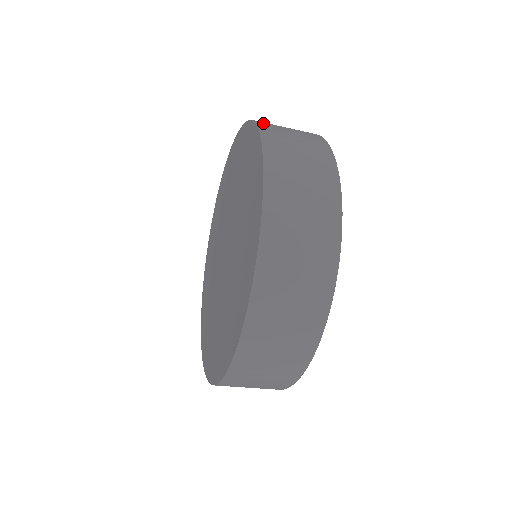
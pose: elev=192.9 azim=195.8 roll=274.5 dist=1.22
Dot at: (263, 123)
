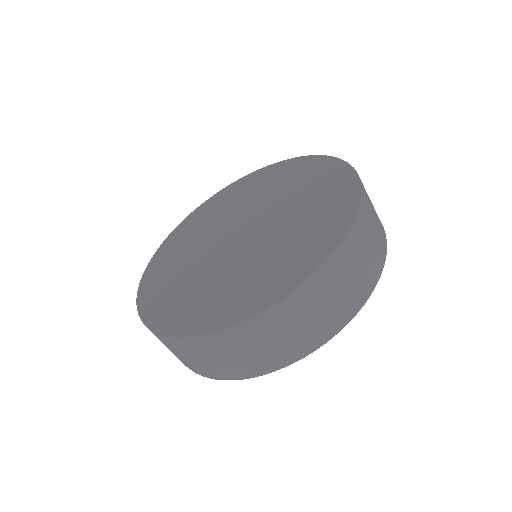
Dot at: occluded
